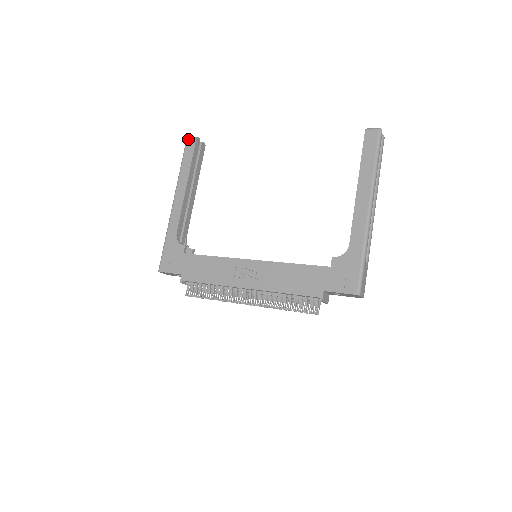
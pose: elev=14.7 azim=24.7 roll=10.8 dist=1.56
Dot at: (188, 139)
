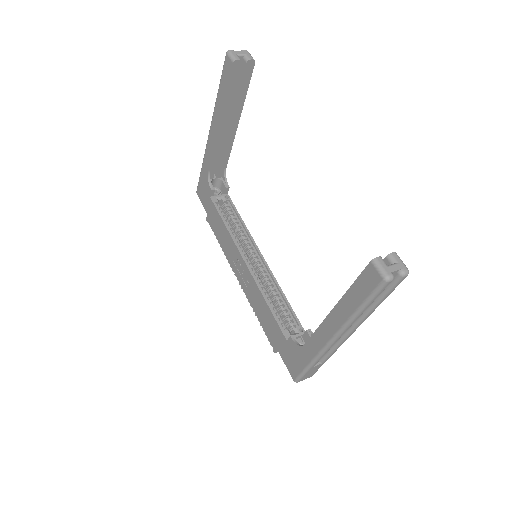
Dot at: (226, 55)
